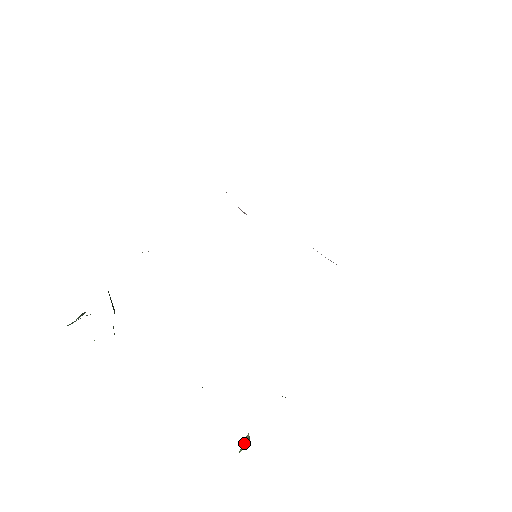
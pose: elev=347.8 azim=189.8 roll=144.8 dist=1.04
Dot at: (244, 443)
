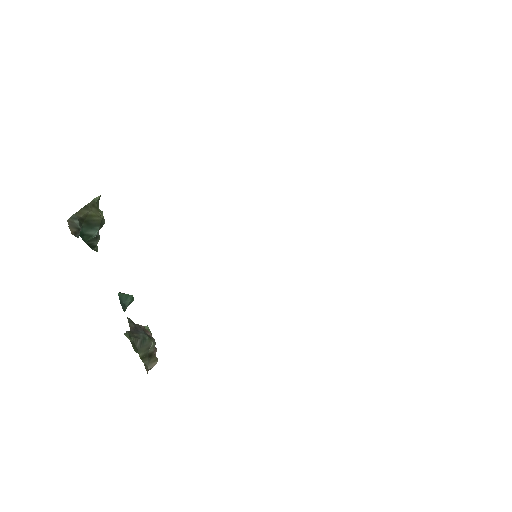
Dot at: occluded
